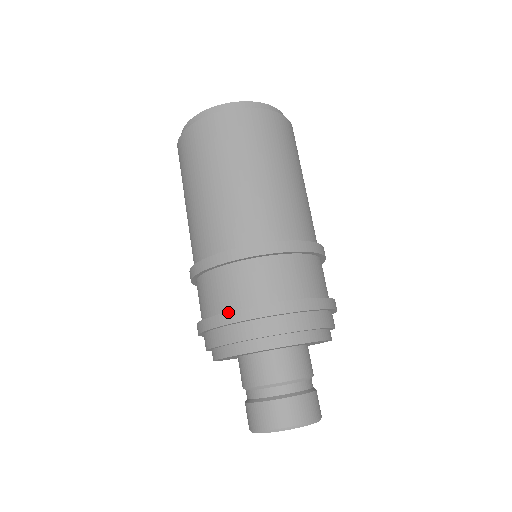
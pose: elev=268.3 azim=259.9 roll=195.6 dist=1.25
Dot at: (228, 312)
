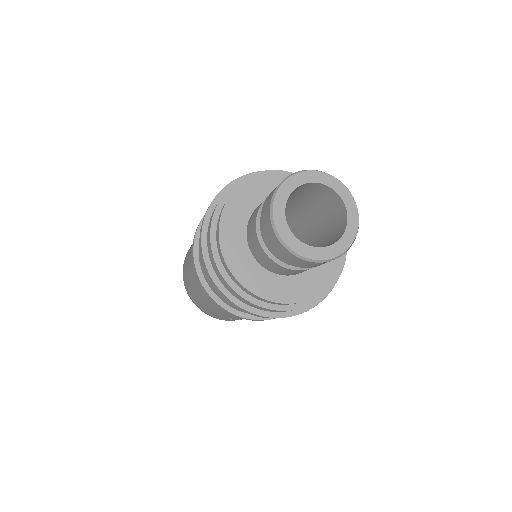
Dot at: occluded
